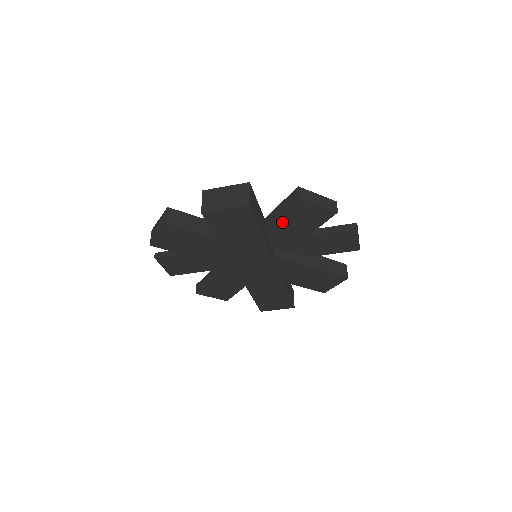
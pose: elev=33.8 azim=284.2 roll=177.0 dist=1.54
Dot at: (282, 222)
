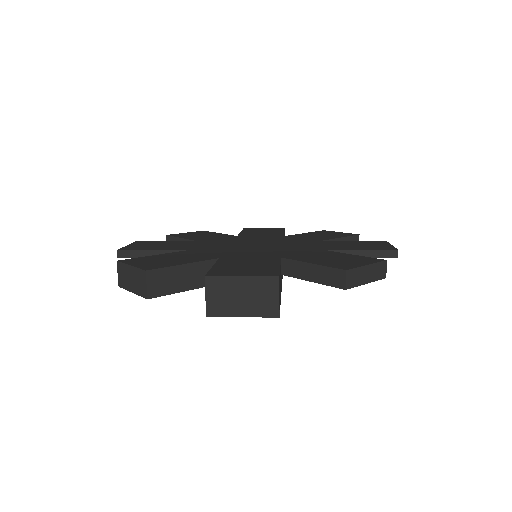
Dot at: occluded
